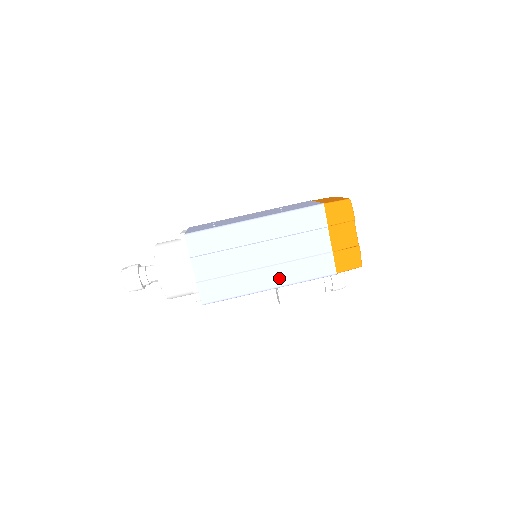
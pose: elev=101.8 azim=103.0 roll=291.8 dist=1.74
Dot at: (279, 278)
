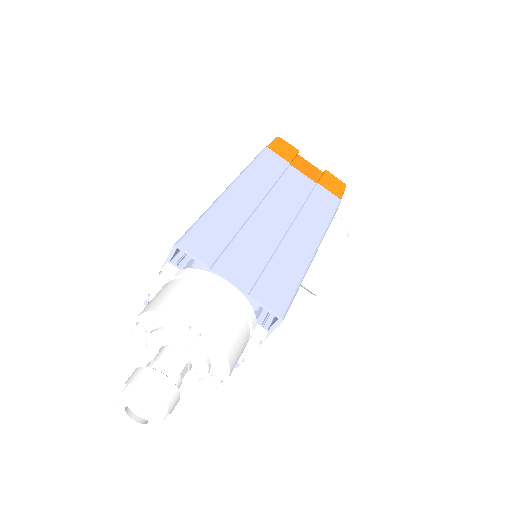
Dot at: (311, 232)
